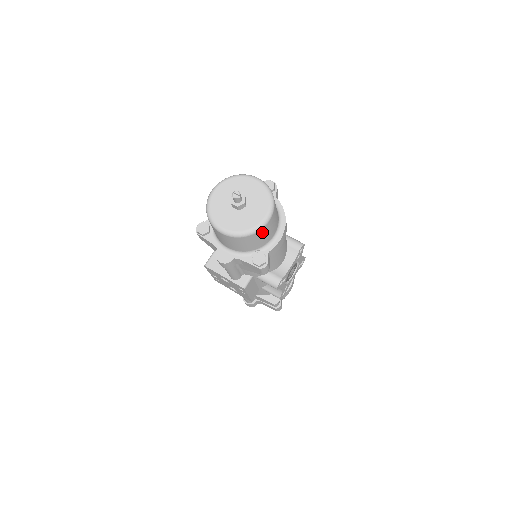
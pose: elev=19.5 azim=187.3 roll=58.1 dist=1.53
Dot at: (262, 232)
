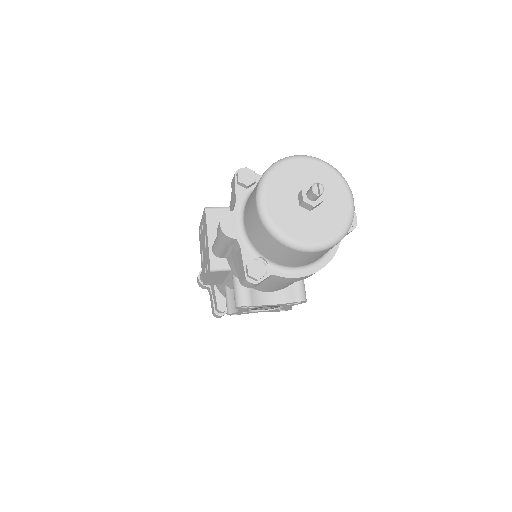
Dot at: (292, 252)
